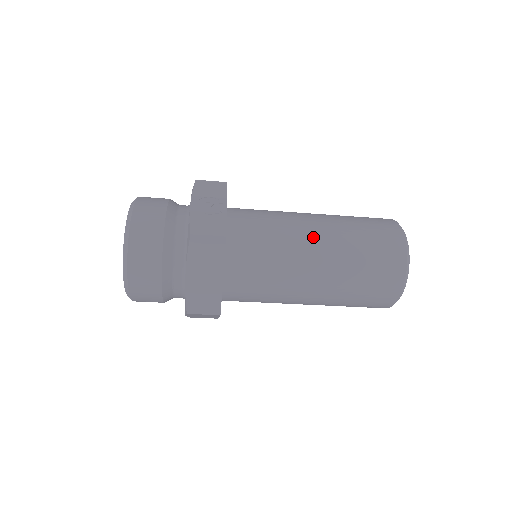
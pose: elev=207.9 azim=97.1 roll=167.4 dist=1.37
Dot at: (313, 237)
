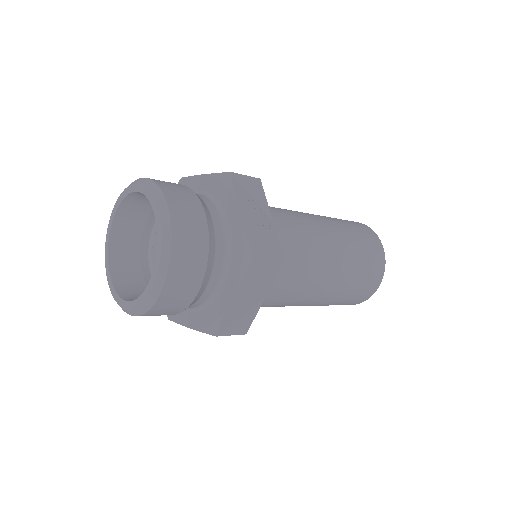
Dot at: (329, 249)
